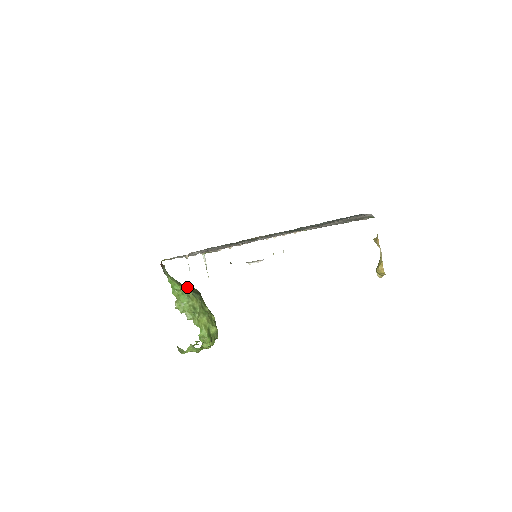
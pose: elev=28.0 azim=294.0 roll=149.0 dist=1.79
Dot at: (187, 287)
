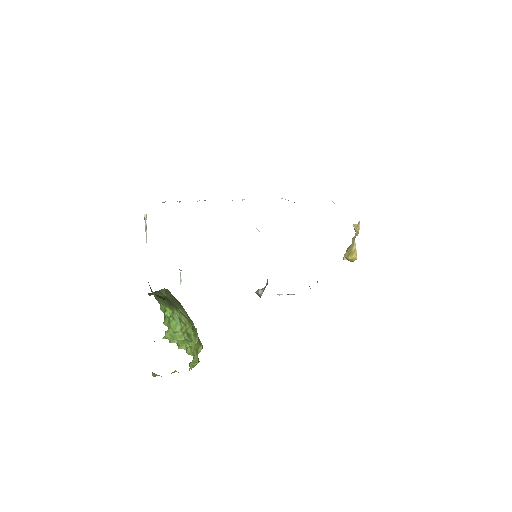
Dot at: (165, 297)
